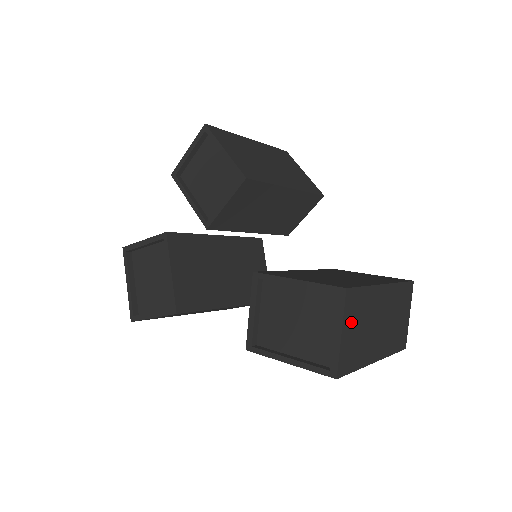
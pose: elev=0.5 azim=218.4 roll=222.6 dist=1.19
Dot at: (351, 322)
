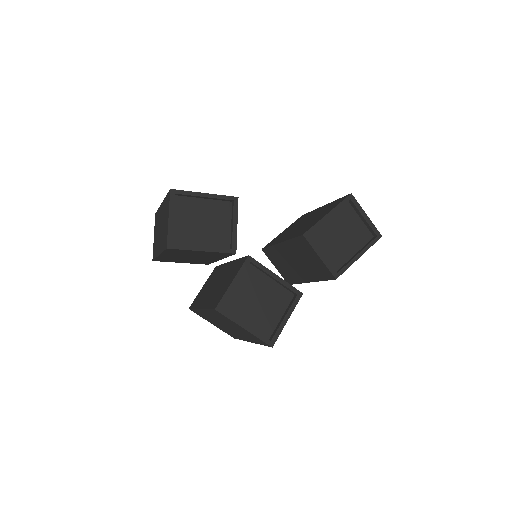
Dot at: occluded
